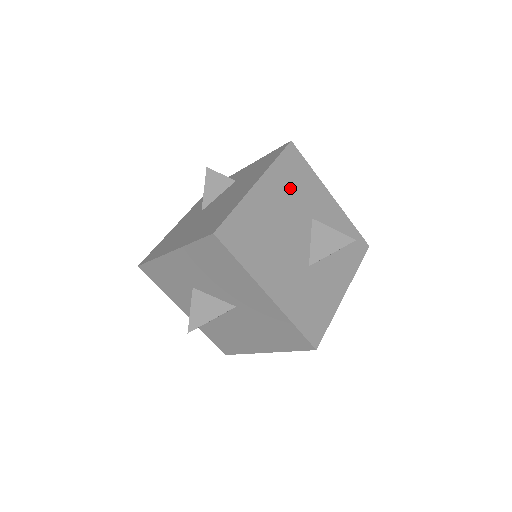
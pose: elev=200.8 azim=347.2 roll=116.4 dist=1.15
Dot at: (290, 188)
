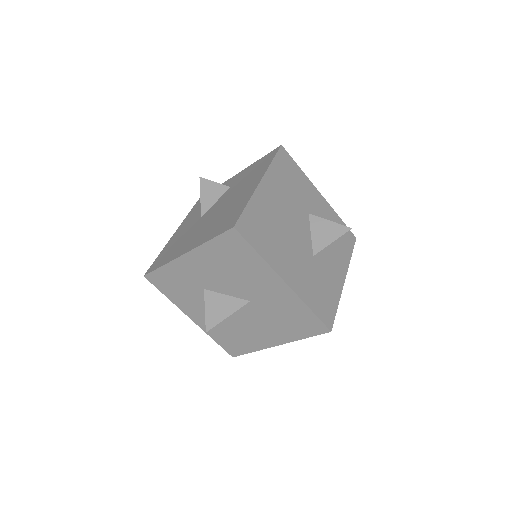
Dot at: (287, 187)
